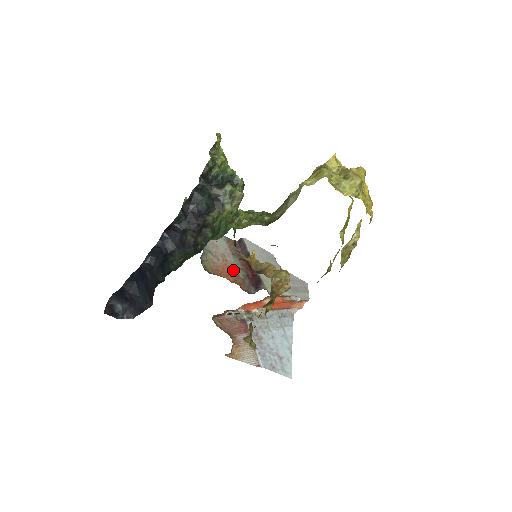
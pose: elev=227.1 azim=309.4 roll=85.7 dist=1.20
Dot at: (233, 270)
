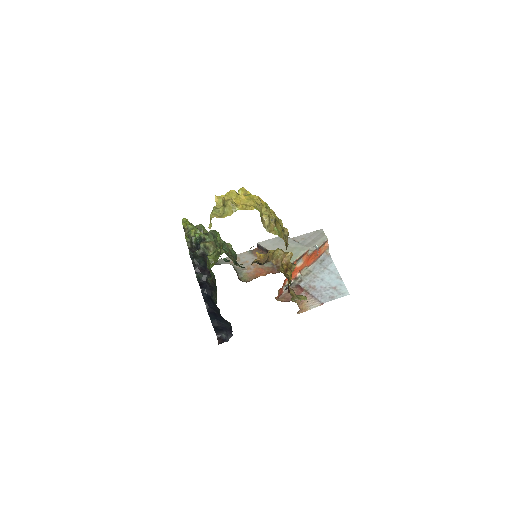
Dot at: (263, 267)
